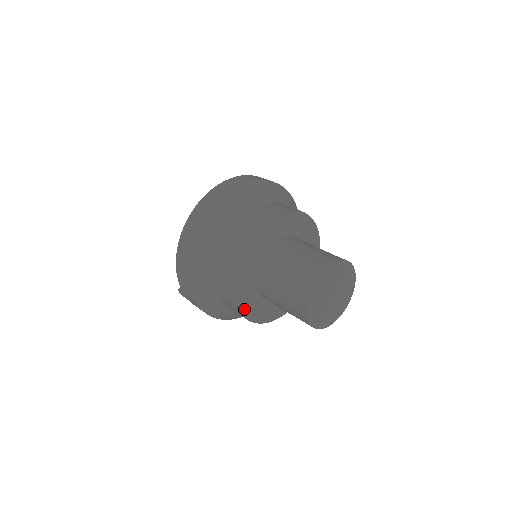
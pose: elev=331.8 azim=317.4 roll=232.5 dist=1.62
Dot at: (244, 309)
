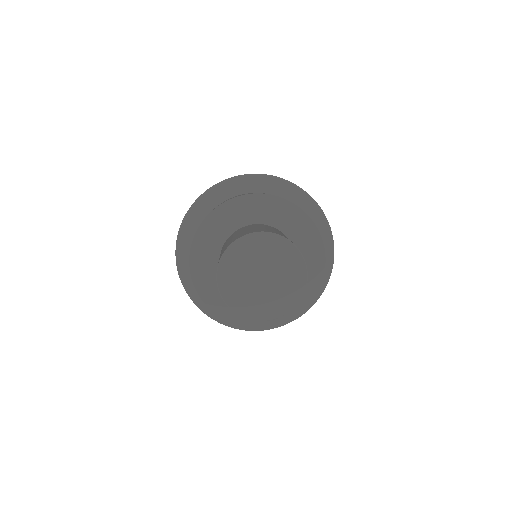
Dot at: (241, 320)
